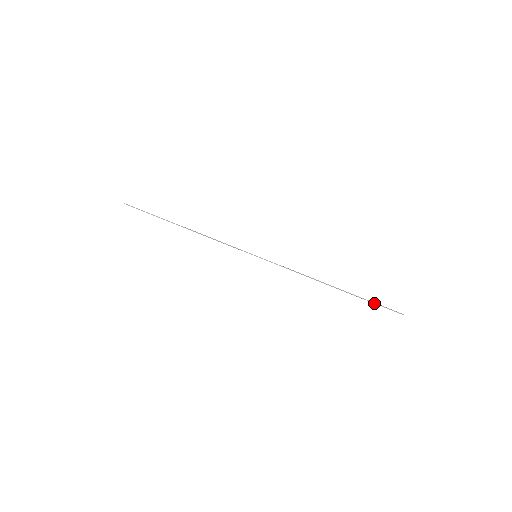
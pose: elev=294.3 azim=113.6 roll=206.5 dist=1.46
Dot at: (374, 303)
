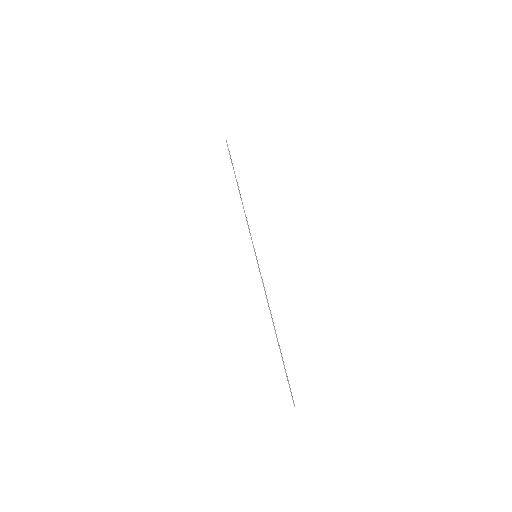
Dot at: (286, 375)
